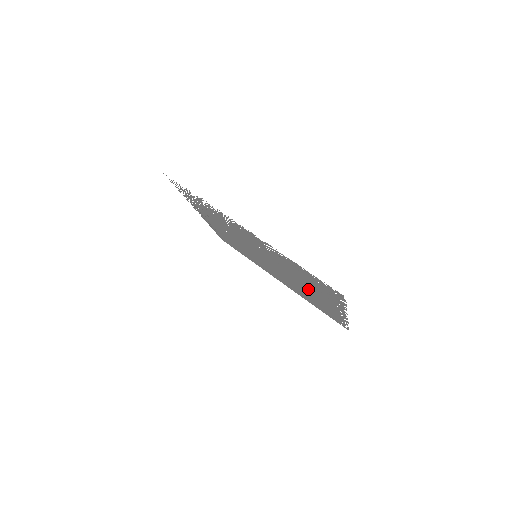
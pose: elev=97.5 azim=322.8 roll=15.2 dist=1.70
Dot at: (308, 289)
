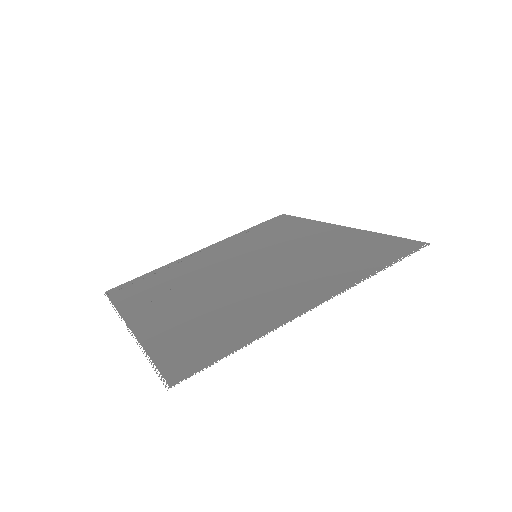
Dot at: (273, 290)
